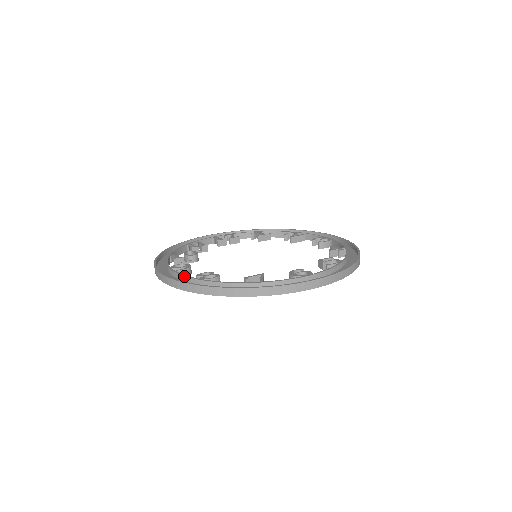
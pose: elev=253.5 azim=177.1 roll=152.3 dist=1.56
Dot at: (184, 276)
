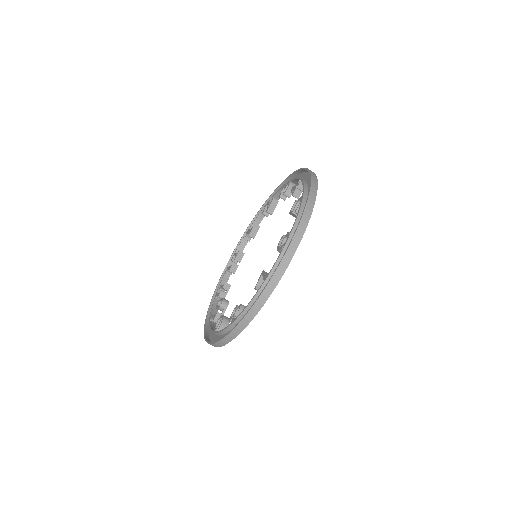
Dot at: (223, 330)
